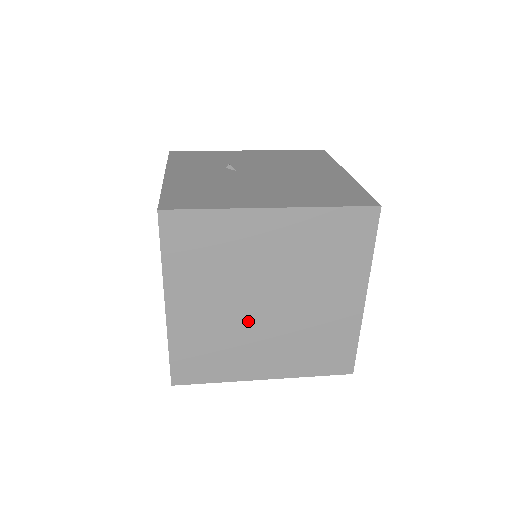
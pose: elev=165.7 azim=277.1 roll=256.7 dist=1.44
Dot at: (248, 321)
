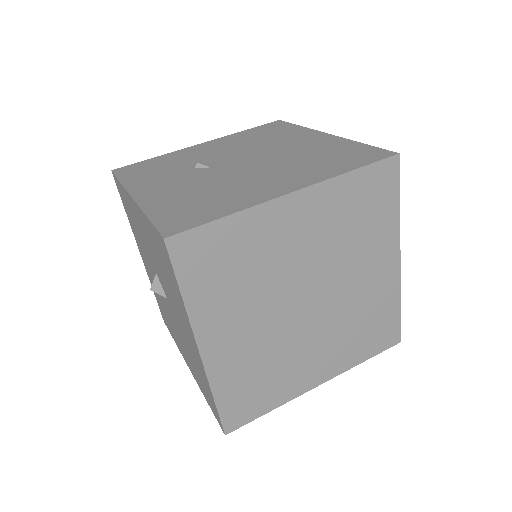
Dot at: (291, 330)
